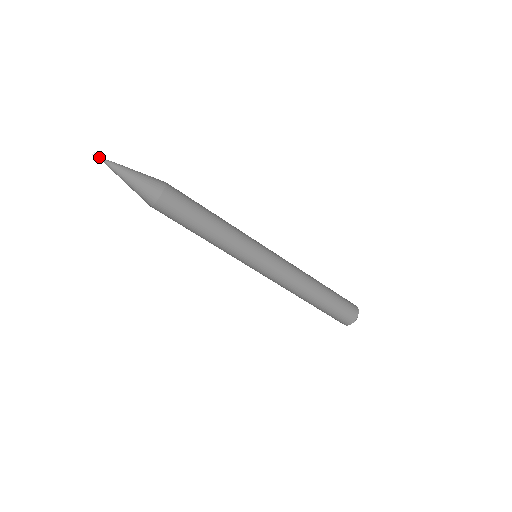
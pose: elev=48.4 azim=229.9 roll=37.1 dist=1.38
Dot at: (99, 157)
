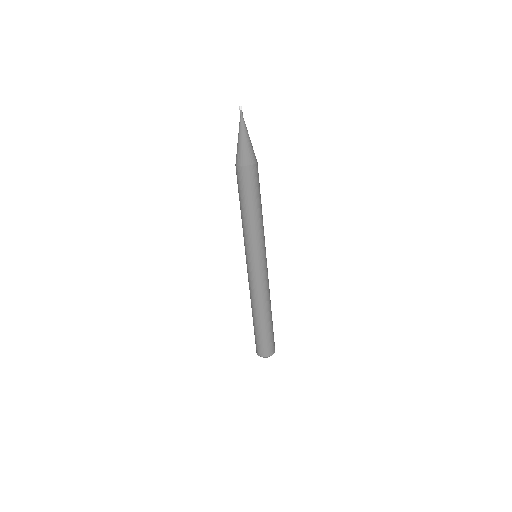
Dot at: occluded
